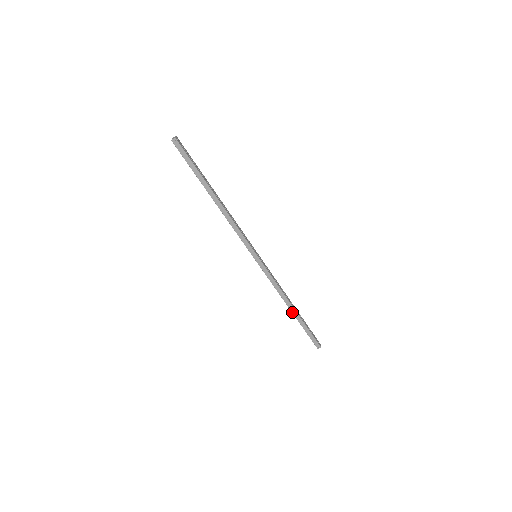
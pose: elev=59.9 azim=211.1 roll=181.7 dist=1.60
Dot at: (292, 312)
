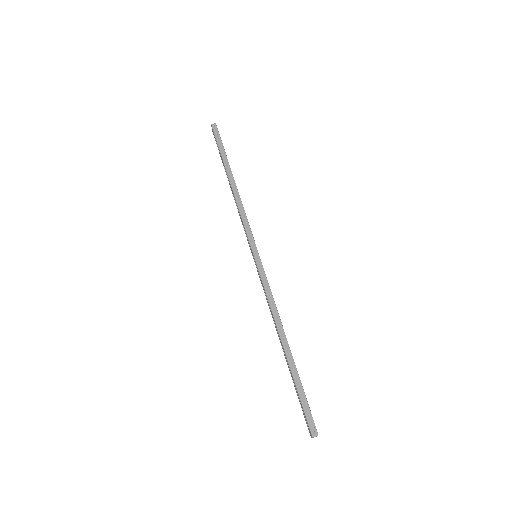
Dot at: (284, 349)
